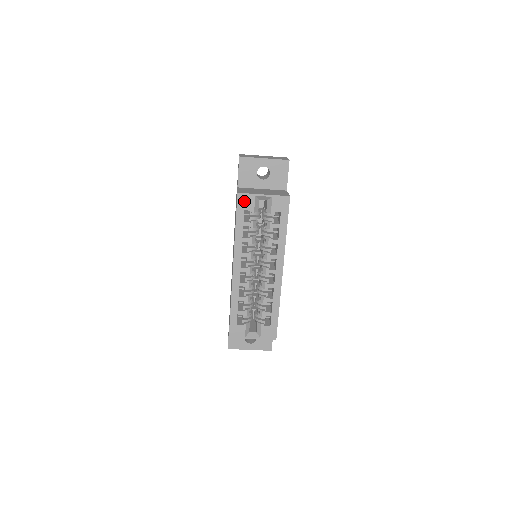
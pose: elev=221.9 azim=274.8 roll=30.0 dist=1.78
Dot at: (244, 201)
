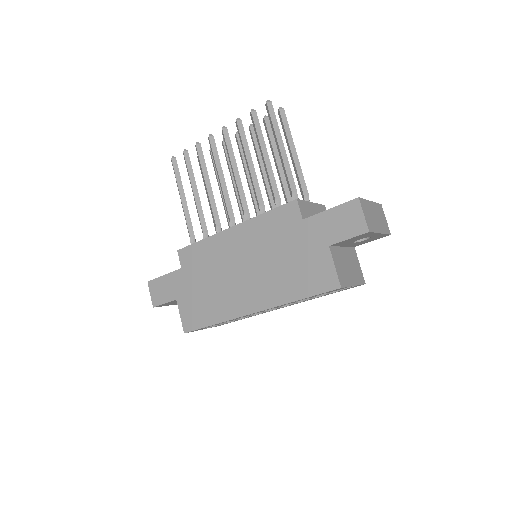
Dot at: occluded
